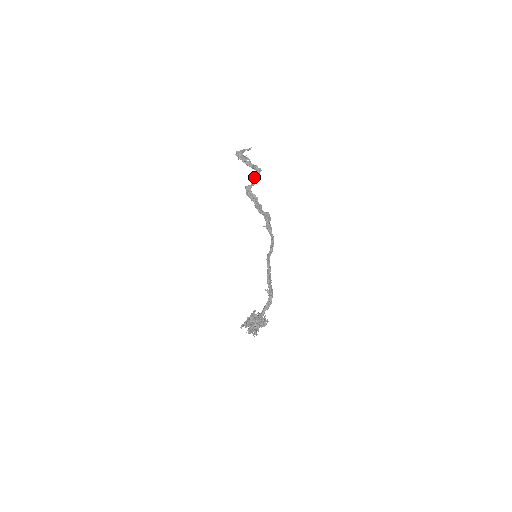
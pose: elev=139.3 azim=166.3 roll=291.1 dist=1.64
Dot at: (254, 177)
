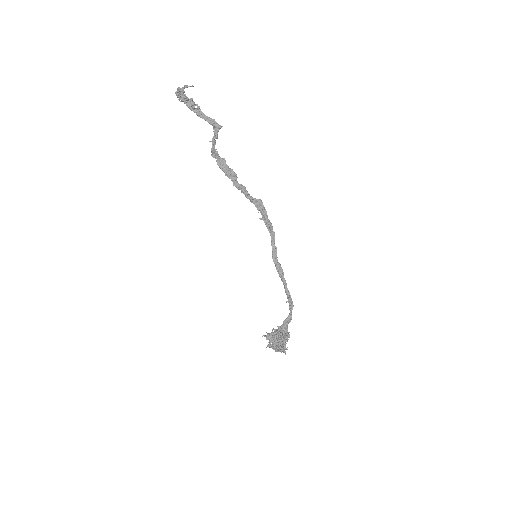
Dot at: (214, 137)
